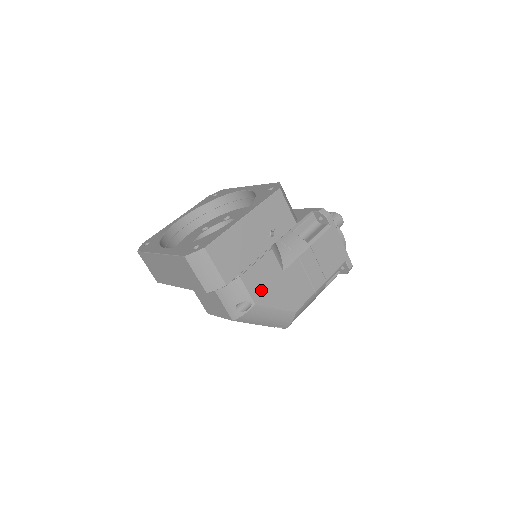
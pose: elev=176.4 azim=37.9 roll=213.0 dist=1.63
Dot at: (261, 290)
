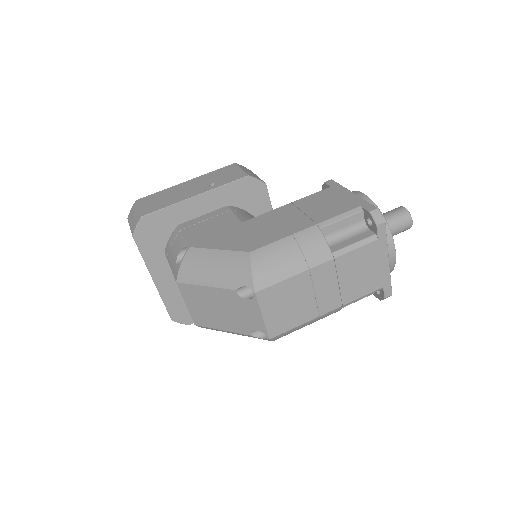
Dot at: (203, 237)
